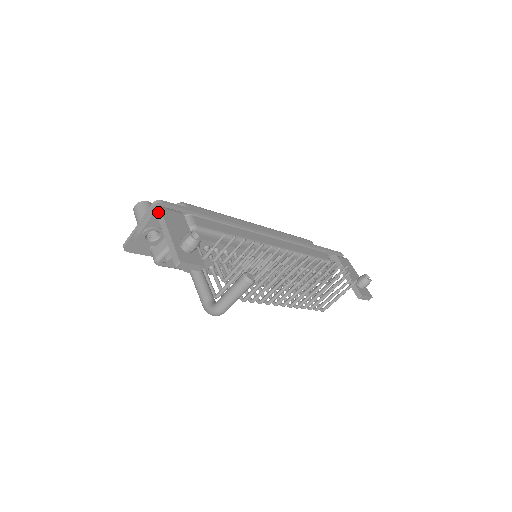
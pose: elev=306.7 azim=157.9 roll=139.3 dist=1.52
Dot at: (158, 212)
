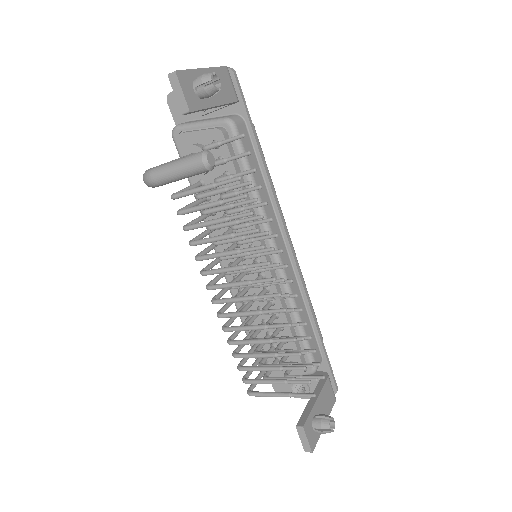
Dot at: (220, 67)
